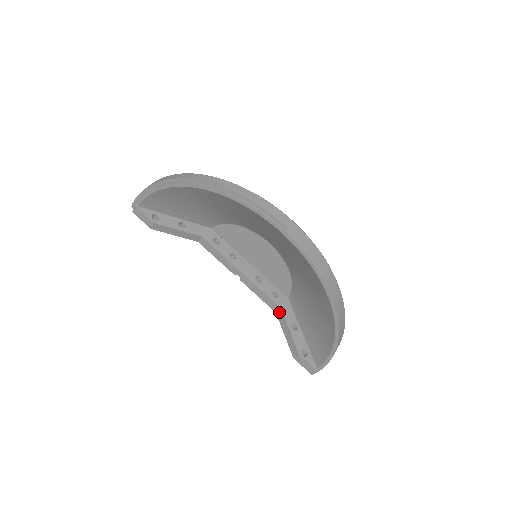
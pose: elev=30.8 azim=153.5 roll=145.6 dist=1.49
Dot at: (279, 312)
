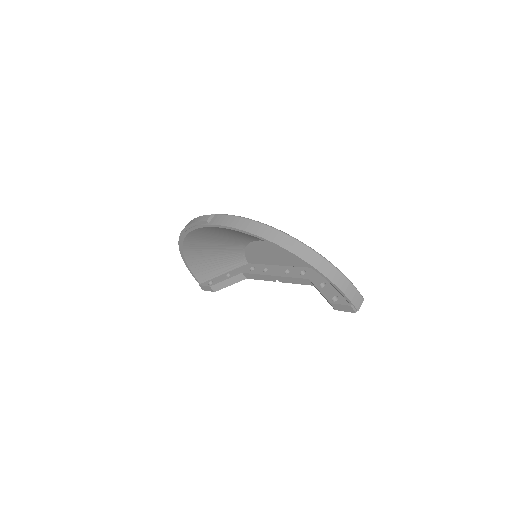
Dot at: (312, 283)
